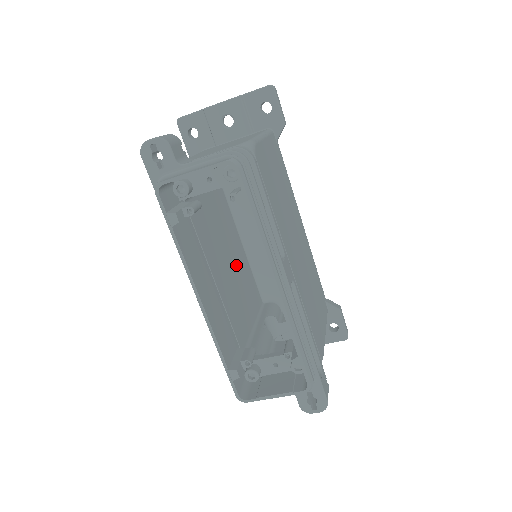
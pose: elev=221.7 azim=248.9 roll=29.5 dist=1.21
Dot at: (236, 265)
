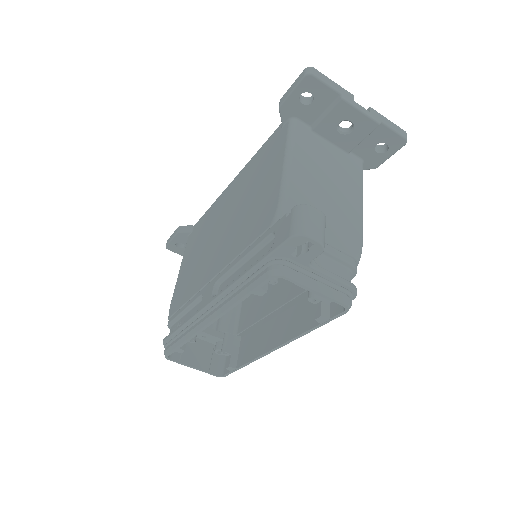
Dot at: occluded
